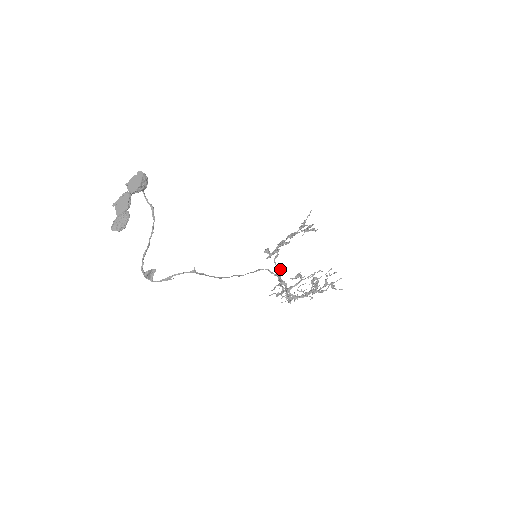
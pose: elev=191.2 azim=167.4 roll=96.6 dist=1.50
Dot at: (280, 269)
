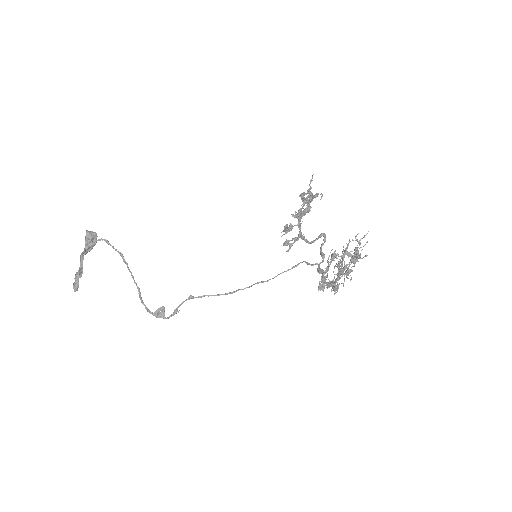
Dot at: (321, 255)
